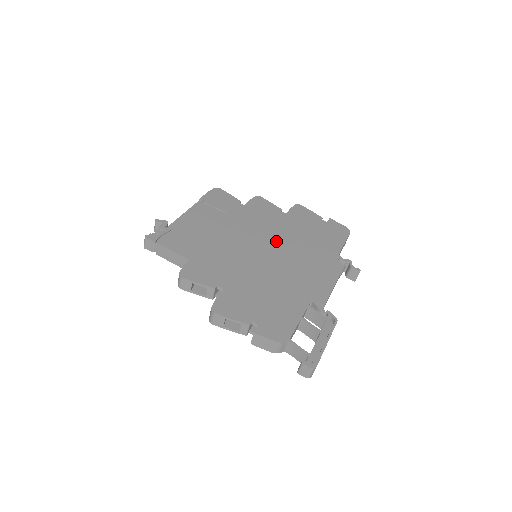
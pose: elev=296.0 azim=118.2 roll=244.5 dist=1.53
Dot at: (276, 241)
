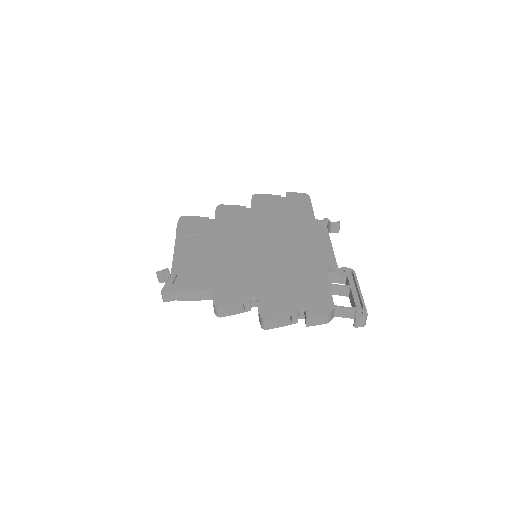
Dot at: (263, 235)
